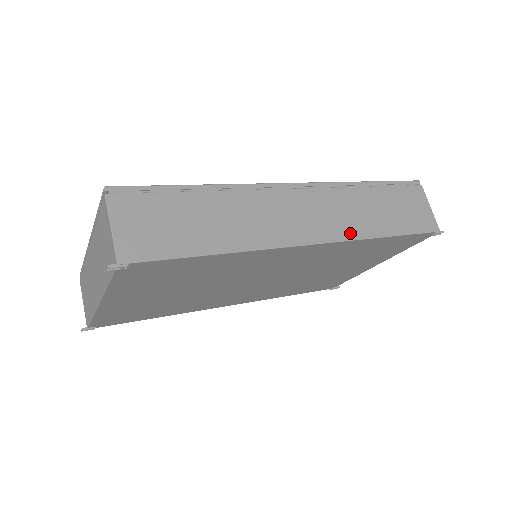
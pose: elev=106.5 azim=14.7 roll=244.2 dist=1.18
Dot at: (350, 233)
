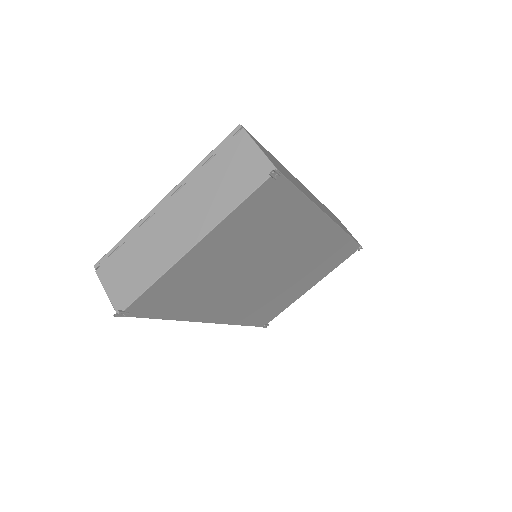
Dot at: (338, 224)
